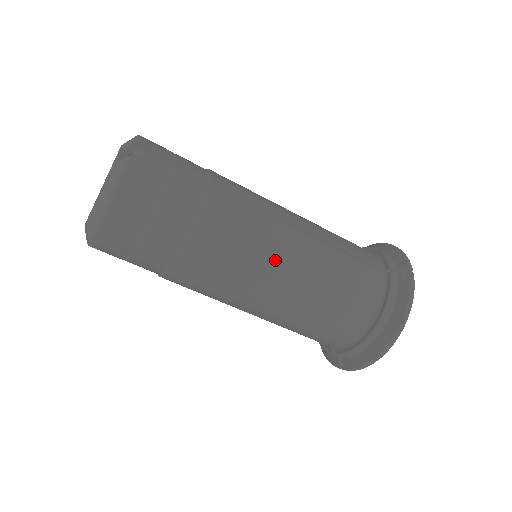
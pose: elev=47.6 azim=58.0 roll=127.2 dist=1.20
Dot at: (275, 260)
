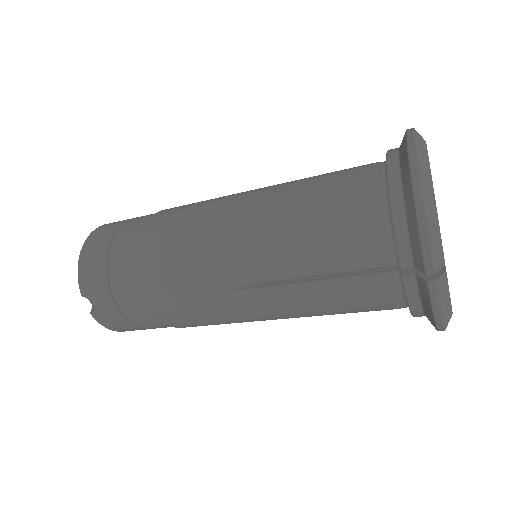
Dot at: (250, 319)
